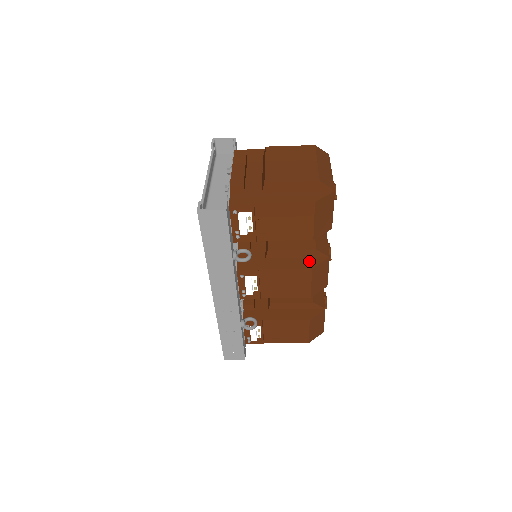
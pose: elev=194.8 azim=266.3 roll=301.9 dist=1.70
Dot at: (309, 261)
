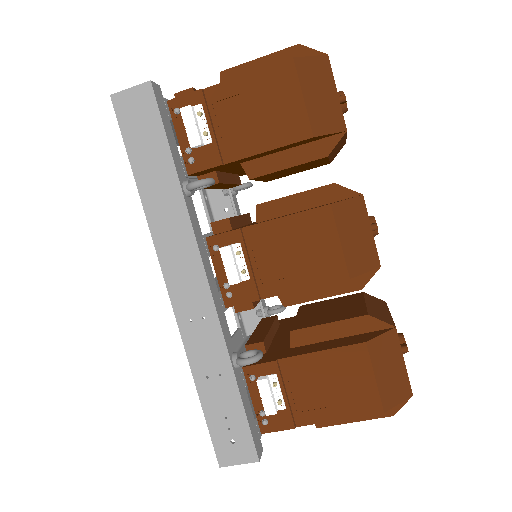
Dot at: occluded
